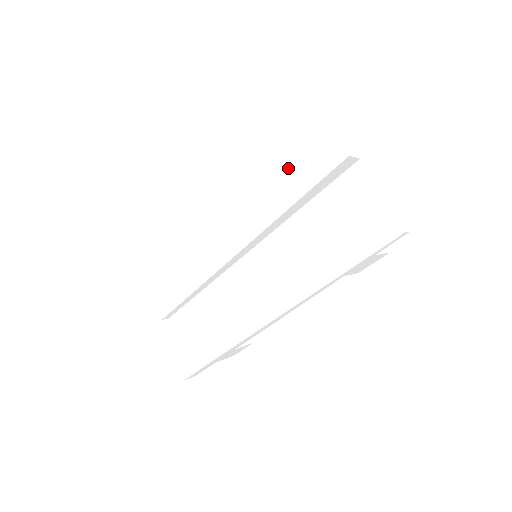
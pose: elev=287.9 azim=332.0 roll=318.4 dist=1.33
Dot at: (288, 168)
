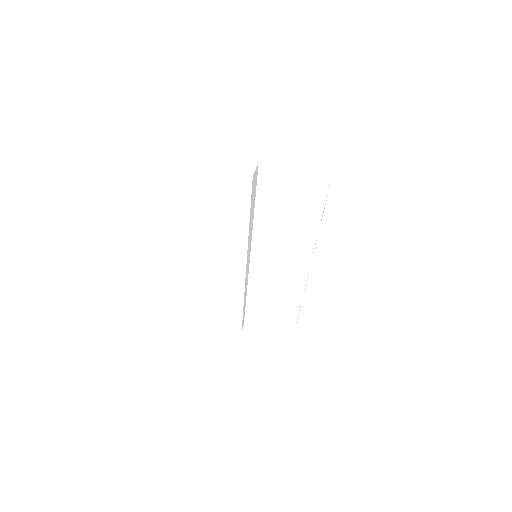
Dot at: (224, 207)
